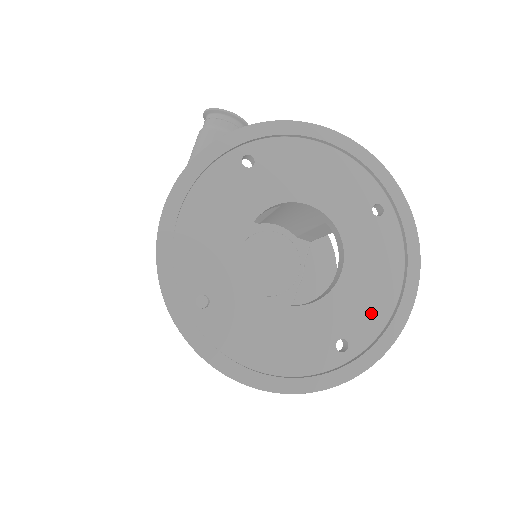
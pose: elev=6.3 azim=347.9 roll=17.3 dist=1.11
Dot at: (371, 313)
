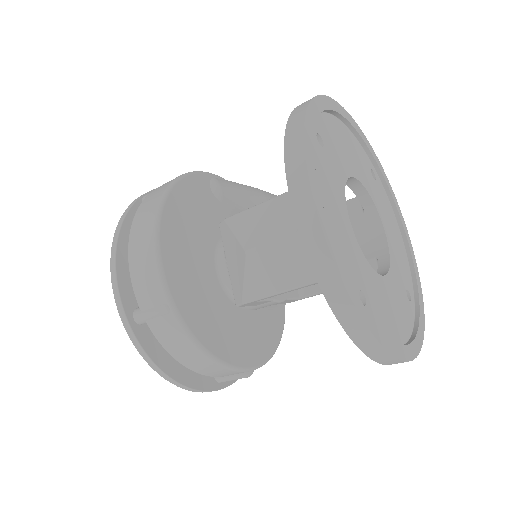
Dot at: (384, 320)
